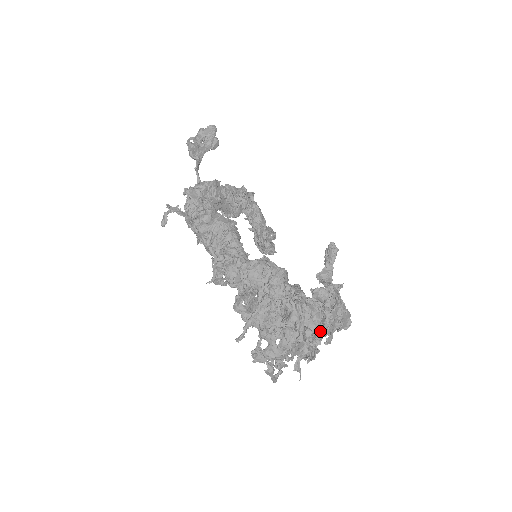
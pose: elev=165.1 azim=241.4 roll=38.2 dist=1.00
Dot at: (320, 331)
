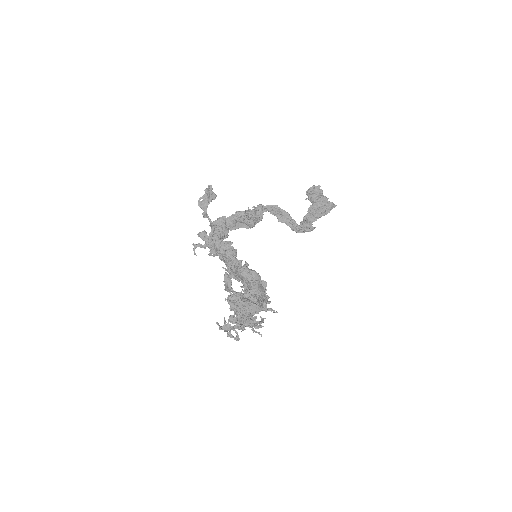
Dot at: (235, 318)
